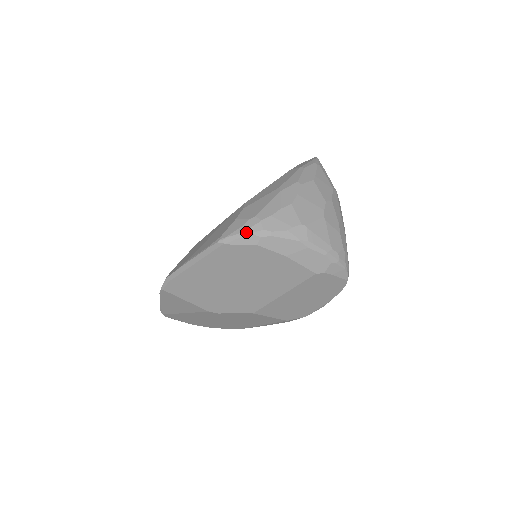
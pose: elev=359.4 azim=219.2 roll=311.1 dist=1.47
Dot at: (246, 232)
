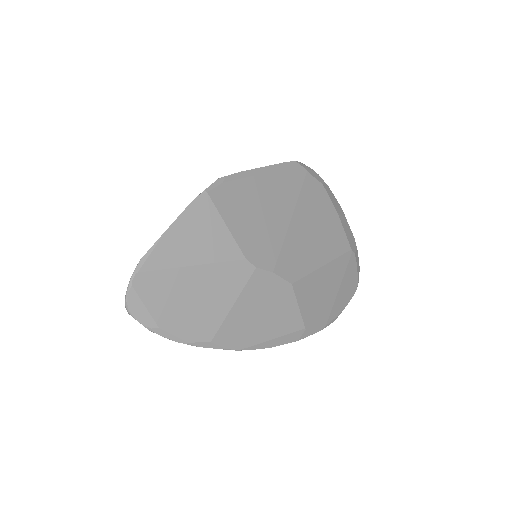
Dot at: (313, 170)
